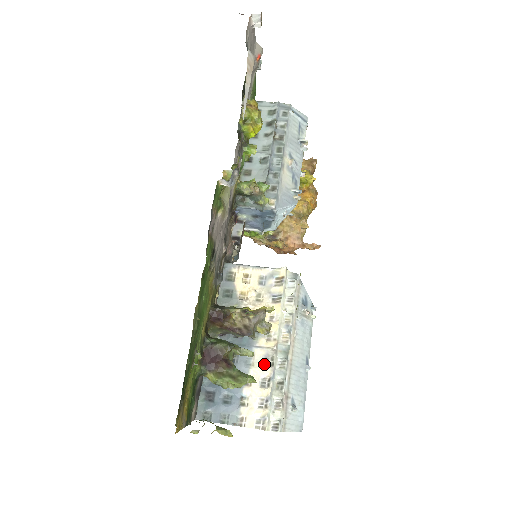
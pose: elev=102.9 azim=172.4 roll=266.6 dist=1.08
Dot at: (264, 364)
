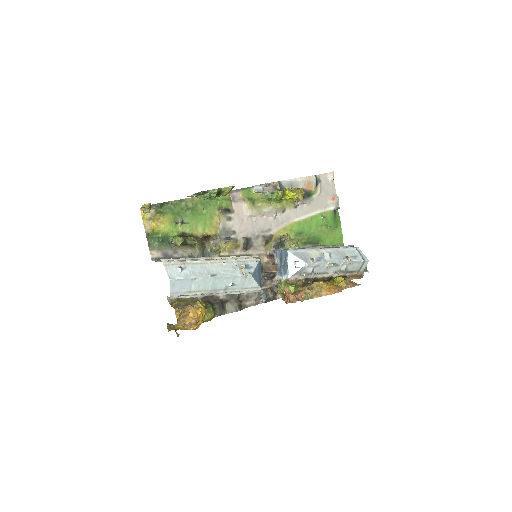
Dot at: occluded
